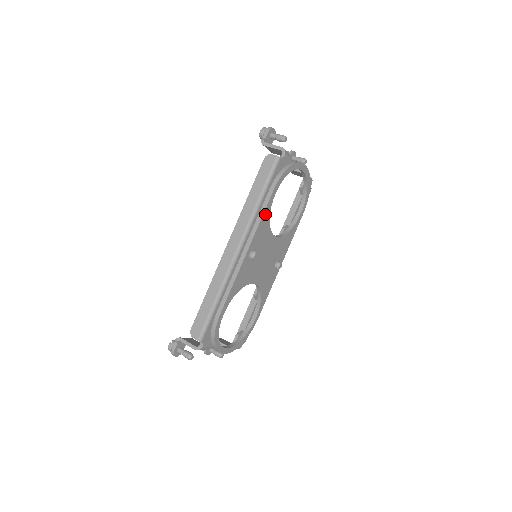
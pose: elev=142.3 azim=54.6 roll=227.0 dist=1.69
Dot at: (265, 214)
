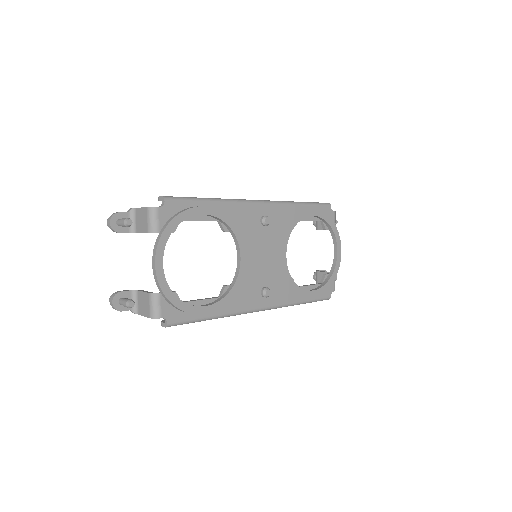
Dot at: (296, 213)
